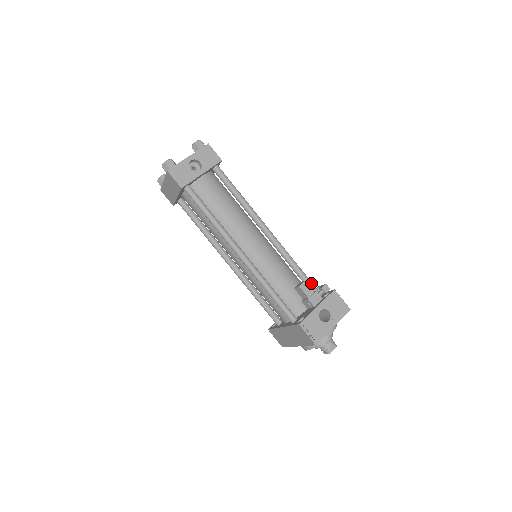
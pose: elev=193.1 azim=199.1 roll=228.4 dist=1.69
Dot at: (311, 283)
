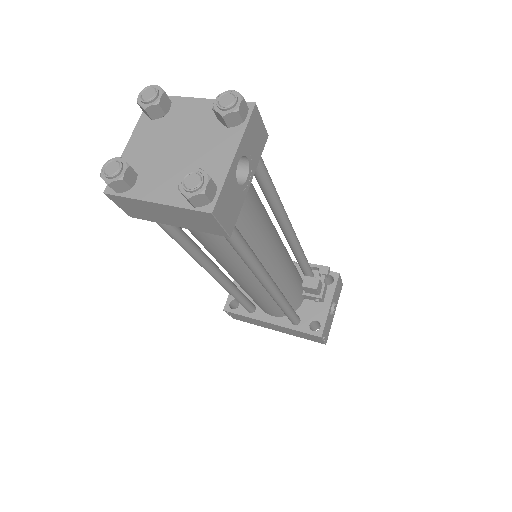
Dot at: (310, 267)
